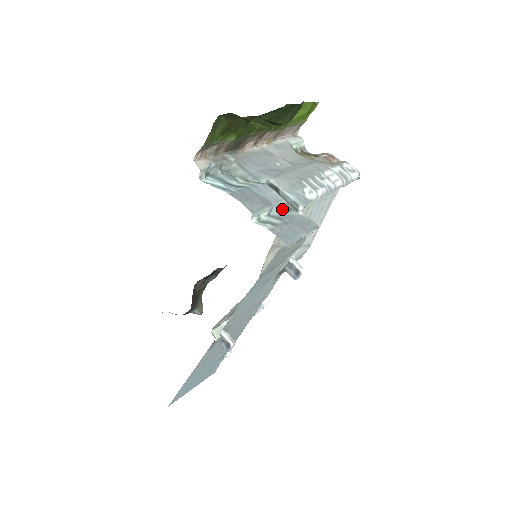
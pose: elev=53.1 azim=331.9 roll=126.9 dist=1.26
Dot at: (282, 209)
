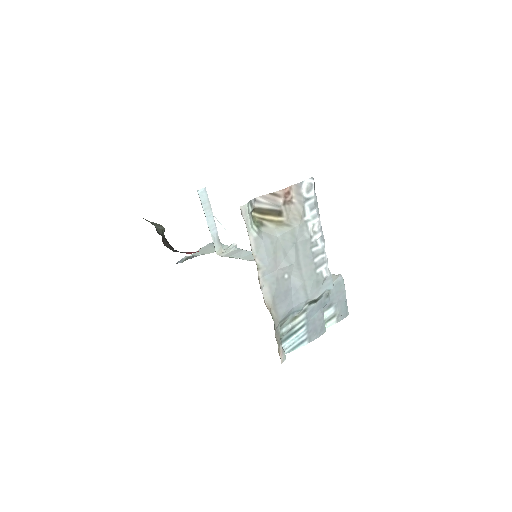
Dot at: (326, 302)
